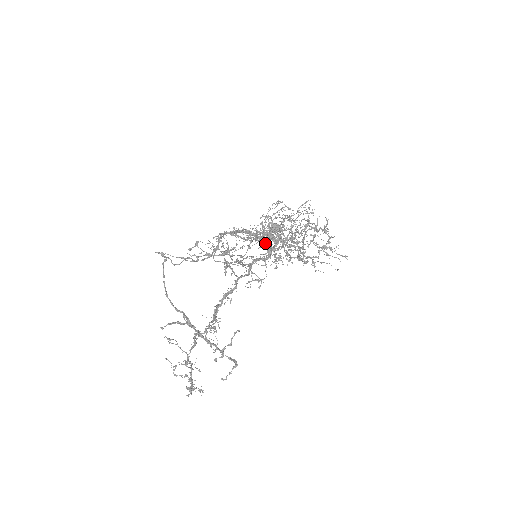
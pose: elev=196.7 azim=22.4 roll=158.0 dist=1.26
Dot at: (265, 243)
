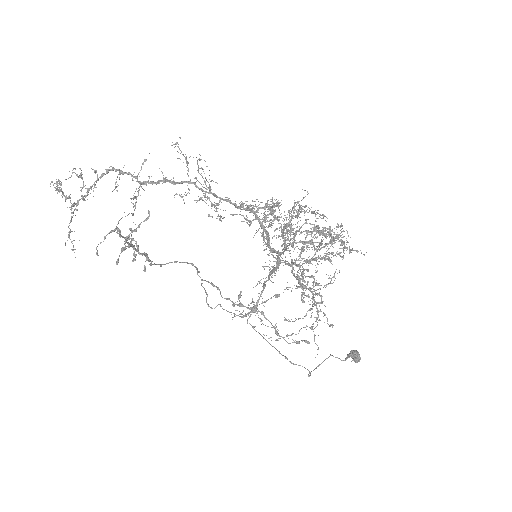
Dot at: (254, 208)
